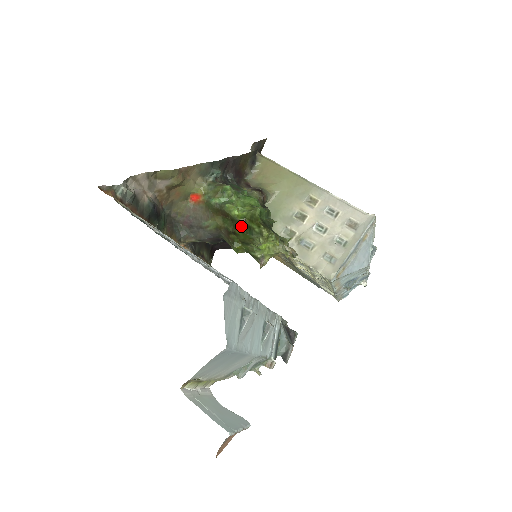
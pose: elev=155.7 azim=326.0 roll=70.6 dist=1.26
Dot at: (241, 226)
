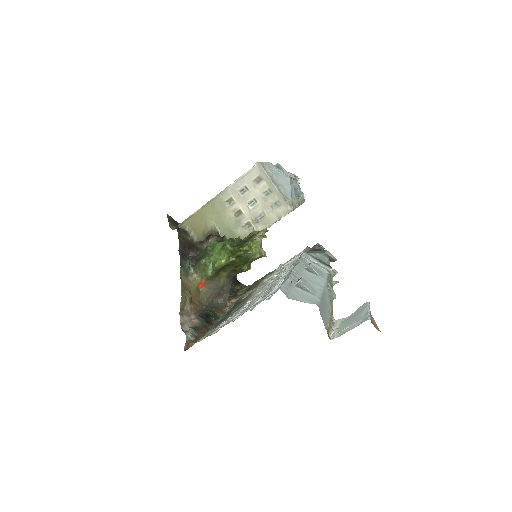
Dot at: (234, 261)
